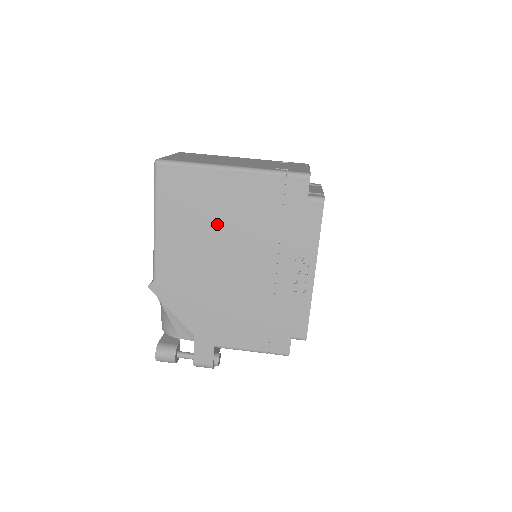
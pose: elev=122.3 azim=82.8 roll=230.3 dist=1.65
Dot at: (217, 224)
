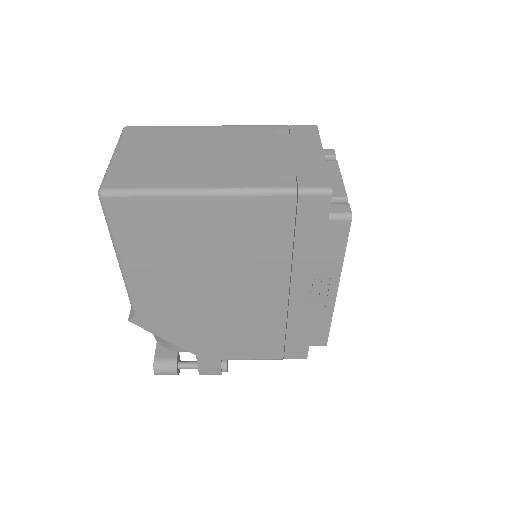
Dot at: (205, 256)
